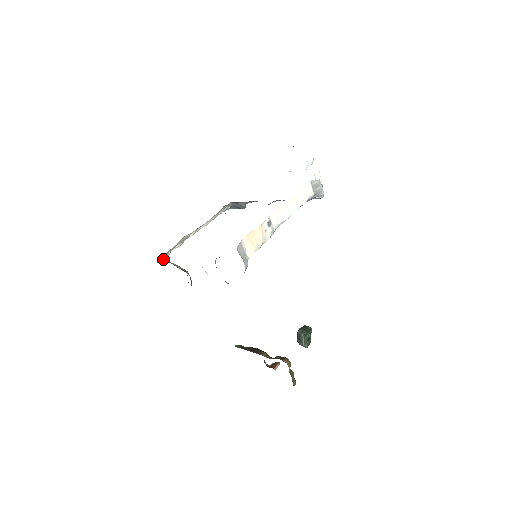
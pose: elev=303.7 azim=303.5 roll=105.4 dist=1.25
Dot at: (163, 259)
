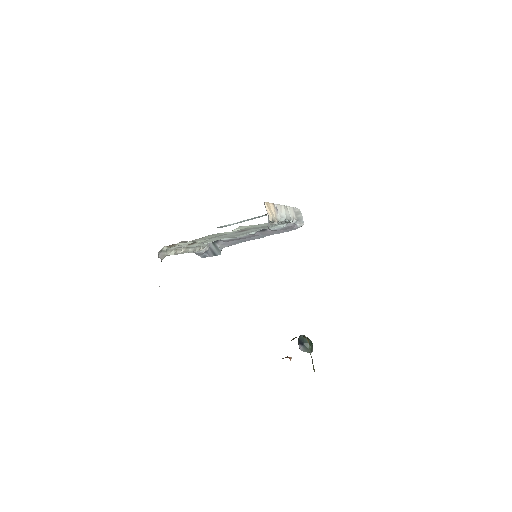
Dot at: (161, 257)
